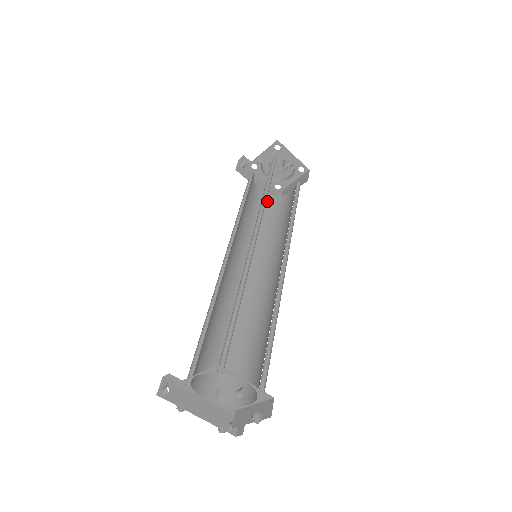
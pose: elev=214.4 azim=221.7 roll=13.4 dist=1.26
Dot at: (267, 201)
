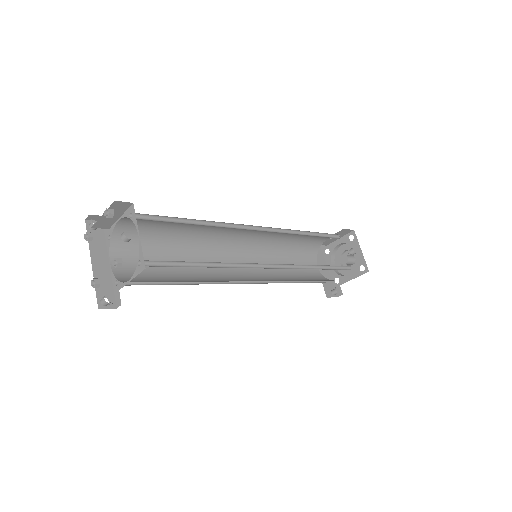
Dot at: (316, 275)
